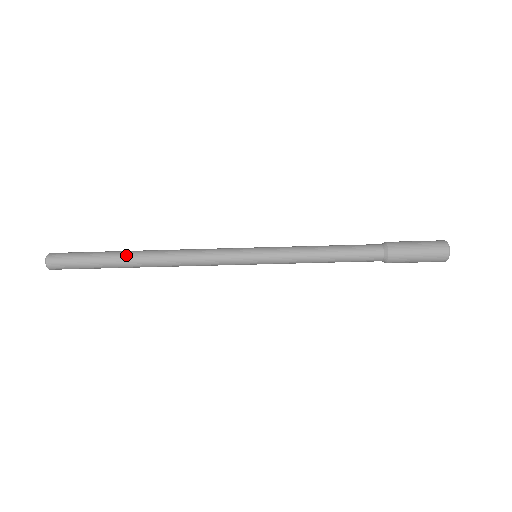
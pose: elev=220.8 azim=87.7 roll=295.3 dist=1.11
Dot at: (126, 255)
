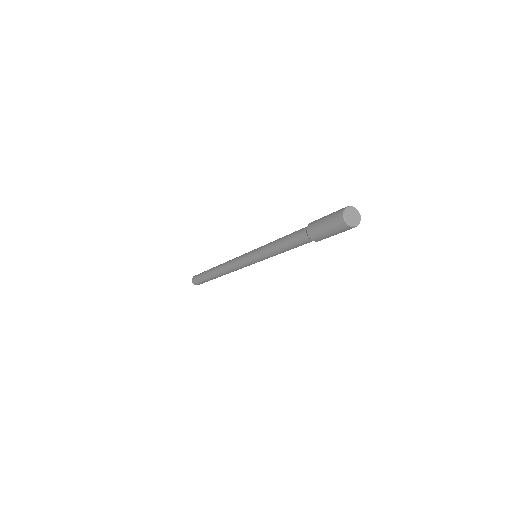
Dot at: (211, 270)
